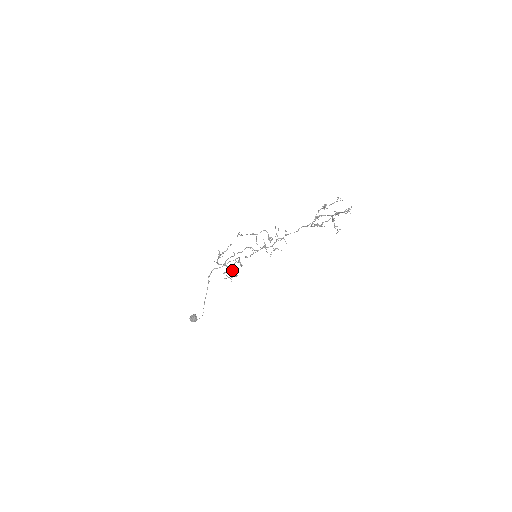
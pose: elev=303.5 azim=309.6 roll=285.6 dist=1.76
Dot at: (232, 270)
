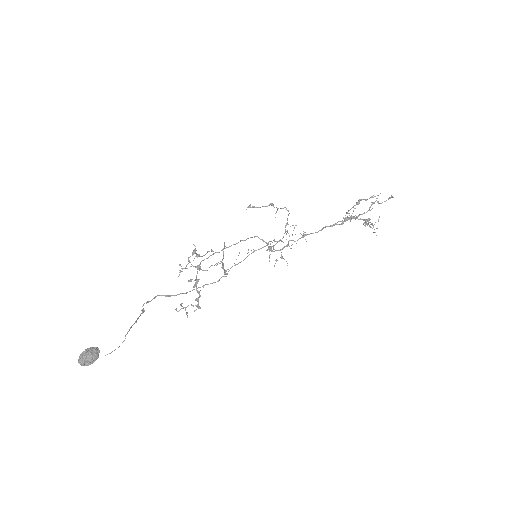
Dot at: (198, 292)
